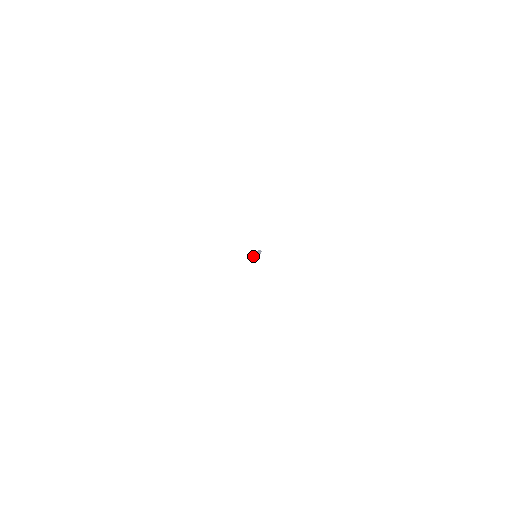
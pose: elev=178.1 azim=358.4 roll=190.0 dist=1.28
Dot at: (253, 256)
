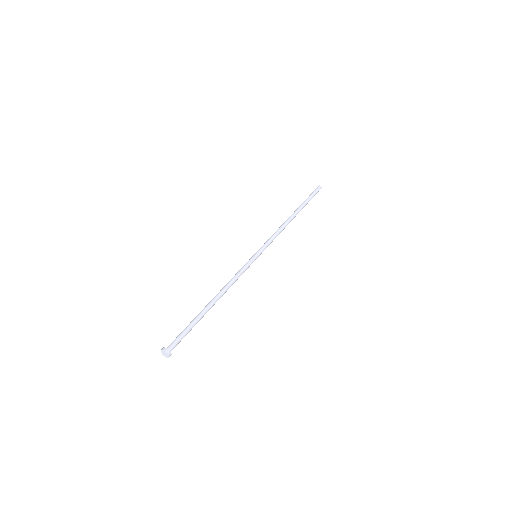
Dot at: (211, 305)
